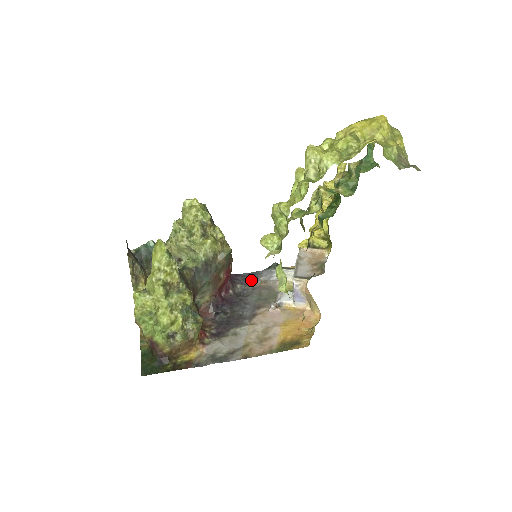
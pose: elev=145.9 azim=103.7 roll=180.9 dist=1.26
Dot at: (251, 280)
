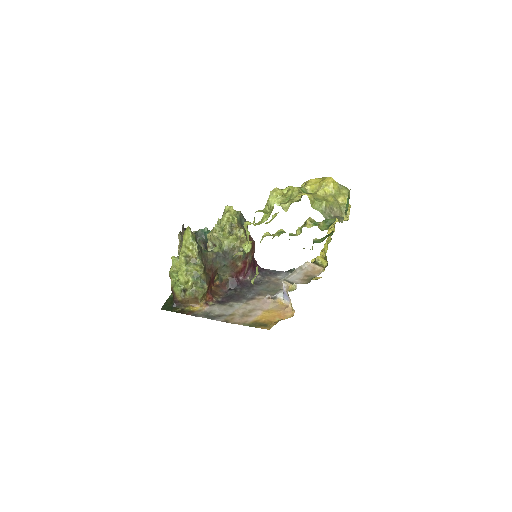
Dot at: (270, 275)
